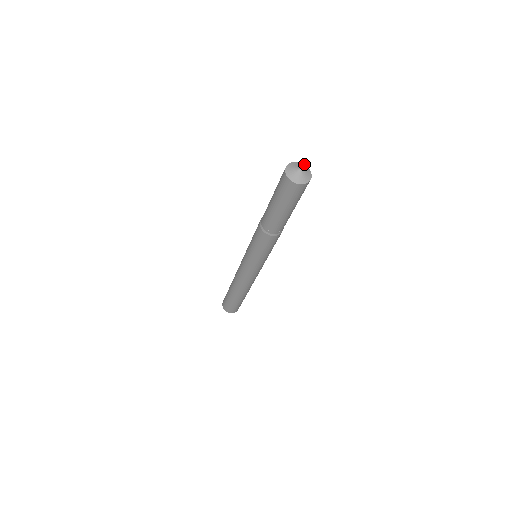
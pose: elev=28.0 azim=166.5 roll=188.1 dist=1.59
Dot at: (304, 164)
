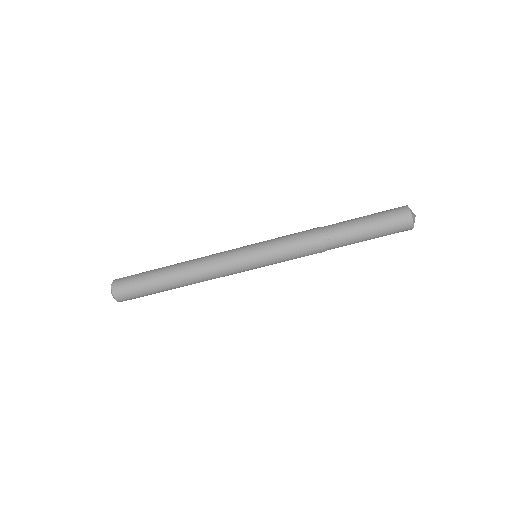
Dot at: occluded
